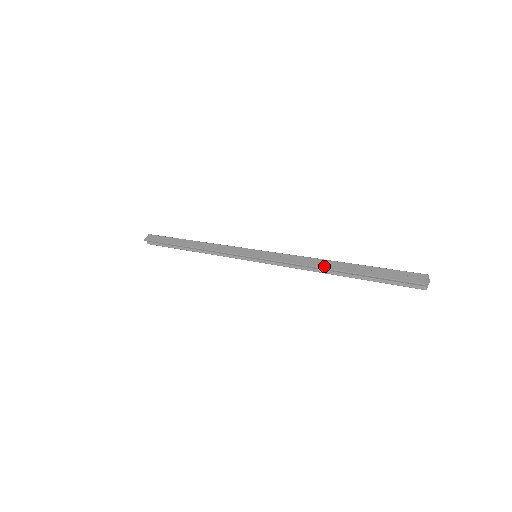
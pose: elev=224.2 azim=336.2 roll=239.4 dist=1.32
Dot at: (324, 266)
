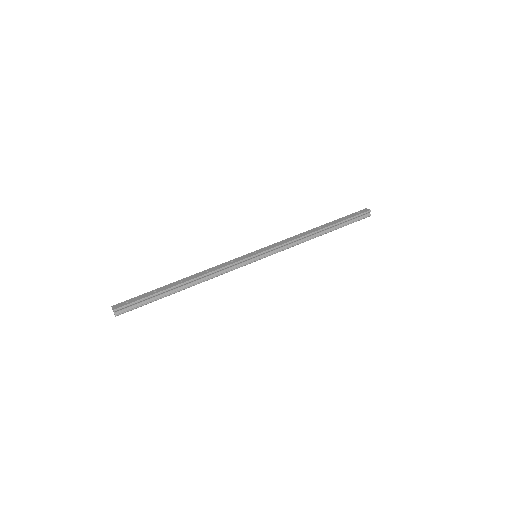
Dot at: (314, 231)
